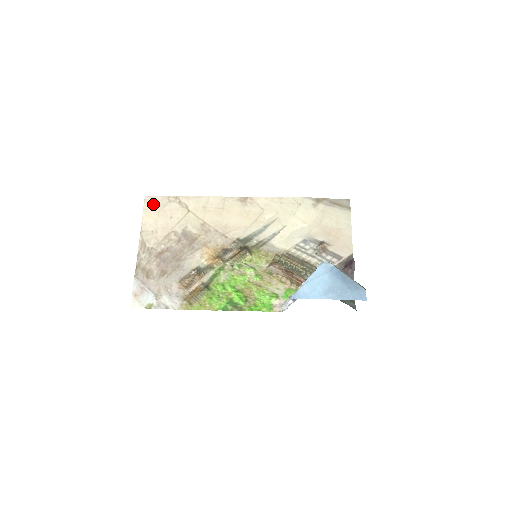
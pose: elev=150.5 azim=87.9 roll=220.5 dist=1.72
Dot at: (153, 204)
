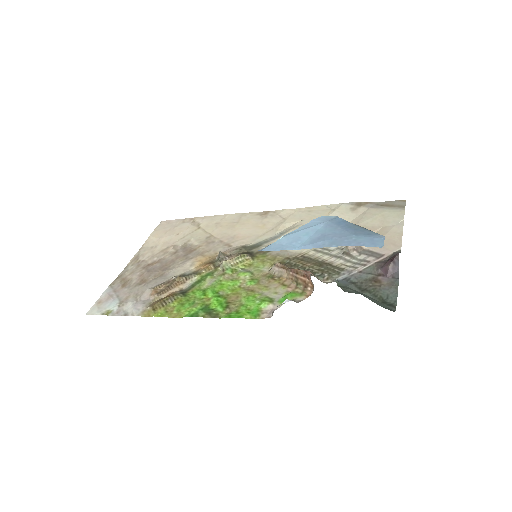
Dot at: (165, 226)
